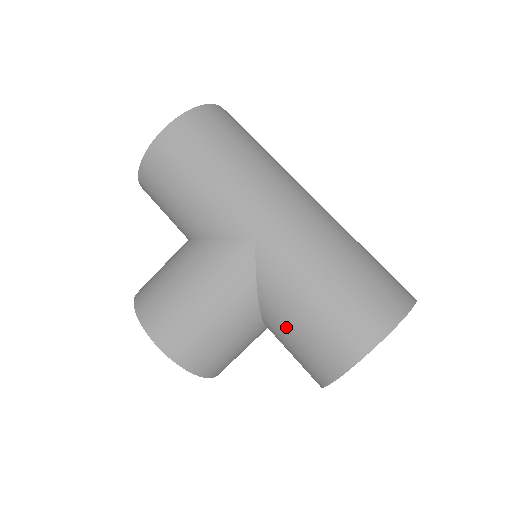
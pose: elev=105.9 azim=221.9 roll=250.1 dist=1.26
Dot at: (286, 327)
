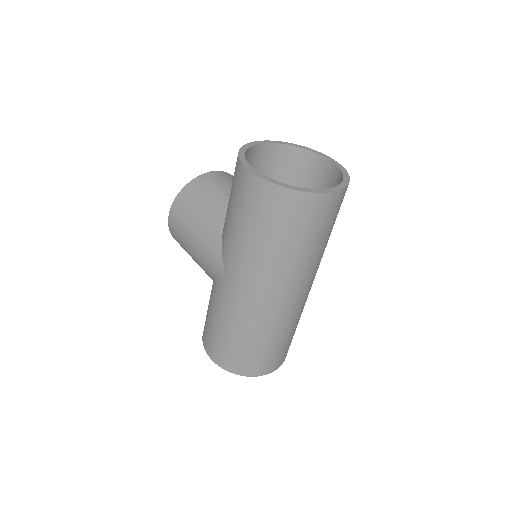
Dot at: occluded
